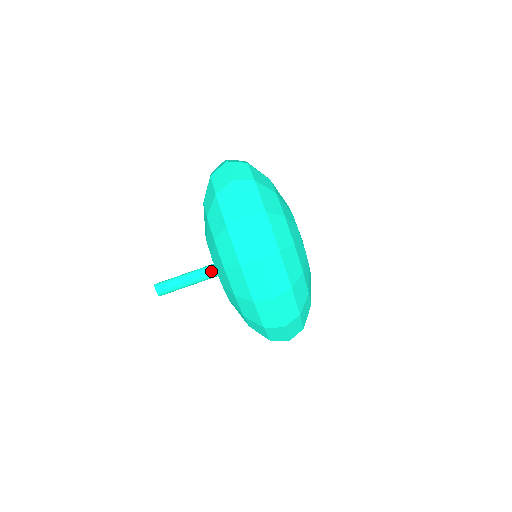
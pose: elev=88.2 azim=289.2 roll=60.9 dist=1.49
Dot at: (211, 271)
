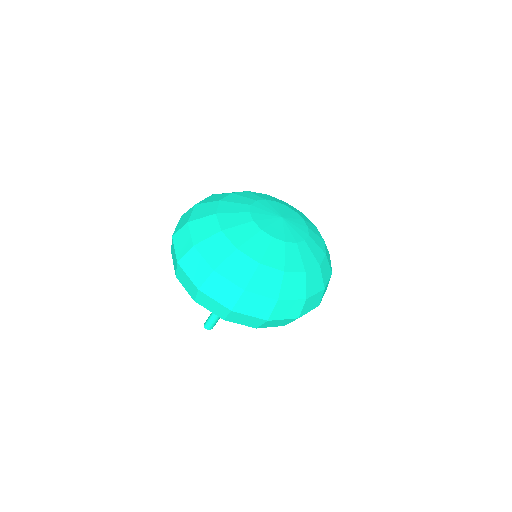
Dot at: occluded
